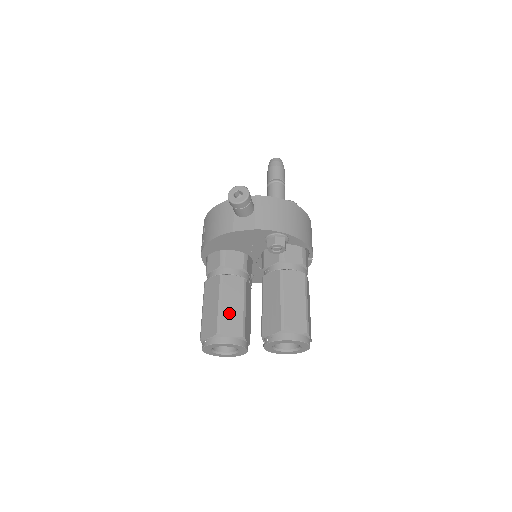
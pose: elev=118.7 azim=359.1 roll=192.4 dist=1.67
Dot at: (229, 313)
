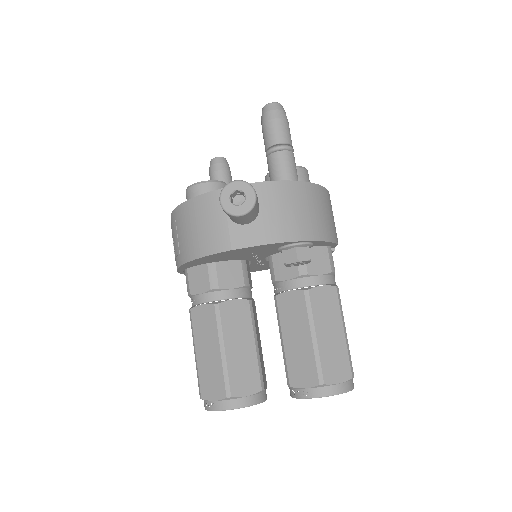
Dot at: (238, 361)
